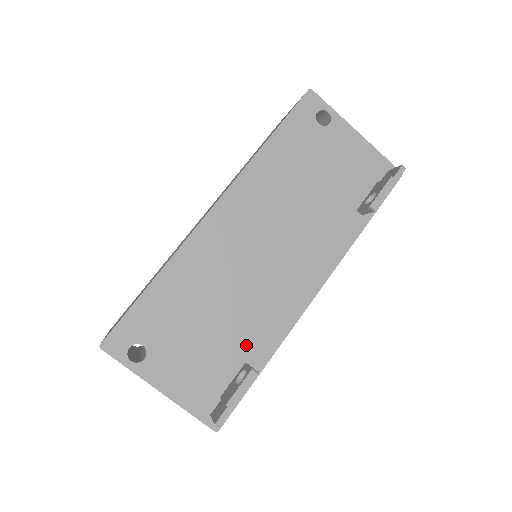
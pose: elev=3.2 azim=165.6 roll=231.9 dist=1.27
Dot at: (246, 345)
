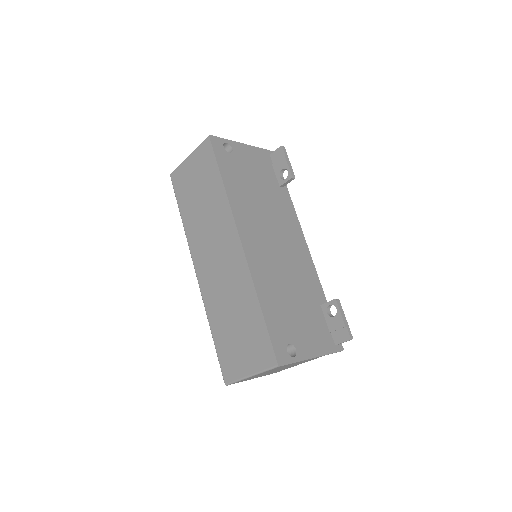
Dot at: (313, 297)
